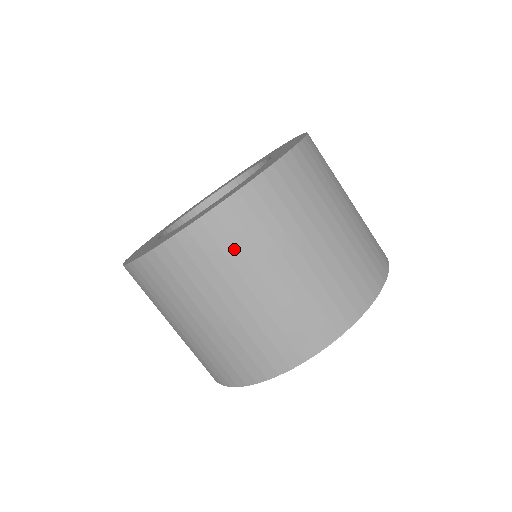
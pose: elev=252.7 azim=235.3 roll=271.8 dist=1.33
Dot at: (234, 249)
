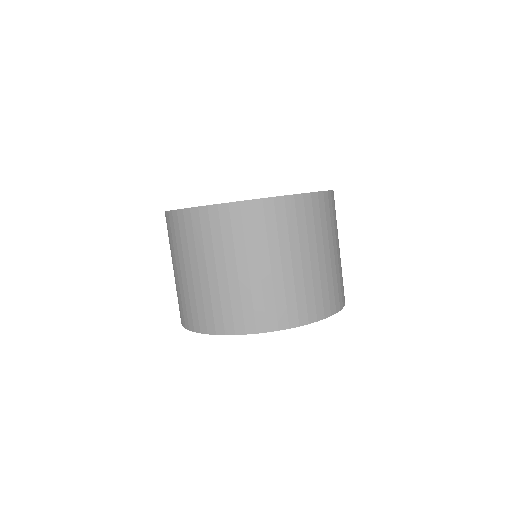
Dot at: (240, 234)
